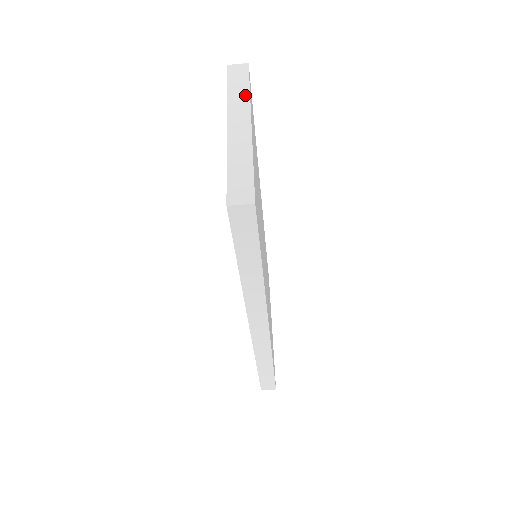
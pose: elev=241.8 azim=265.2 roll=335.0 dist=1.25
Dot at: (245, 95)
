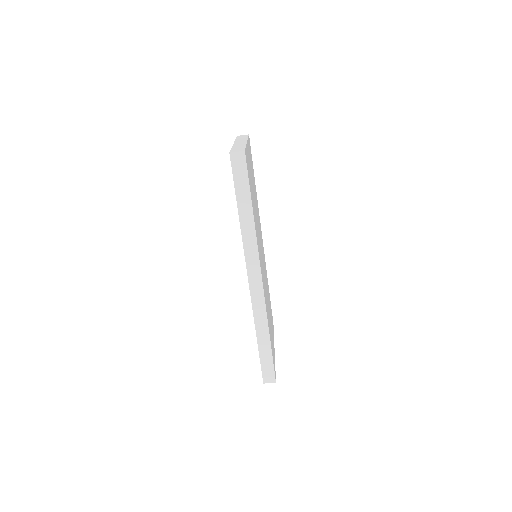
Dot at: (245, 138)
